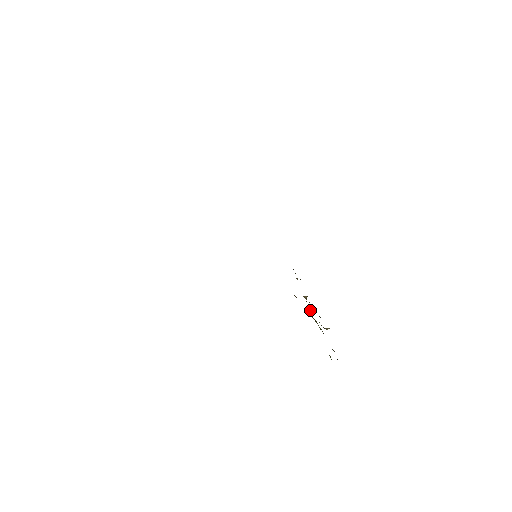
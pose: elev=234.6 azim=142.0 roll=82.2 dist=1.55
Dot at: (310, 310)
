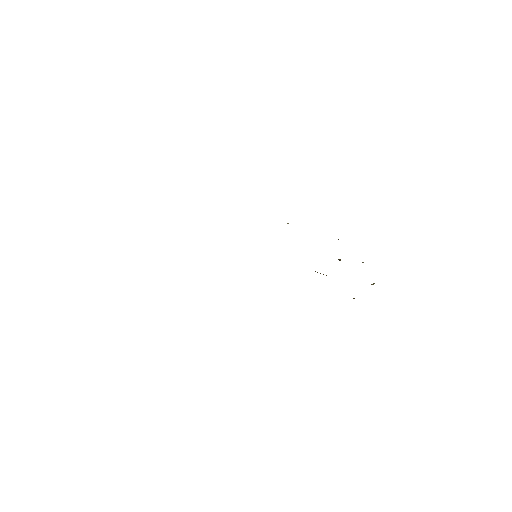
Dot at: occluded
